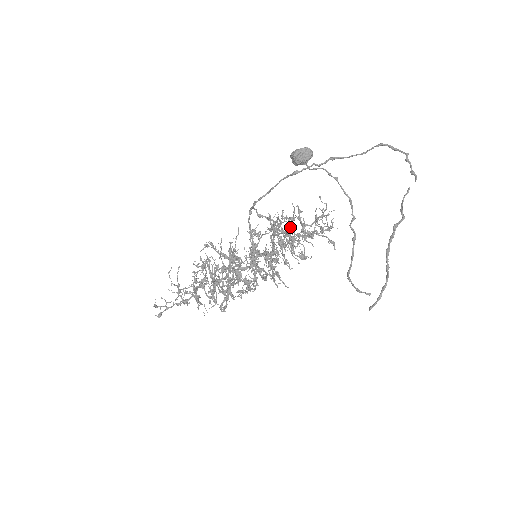
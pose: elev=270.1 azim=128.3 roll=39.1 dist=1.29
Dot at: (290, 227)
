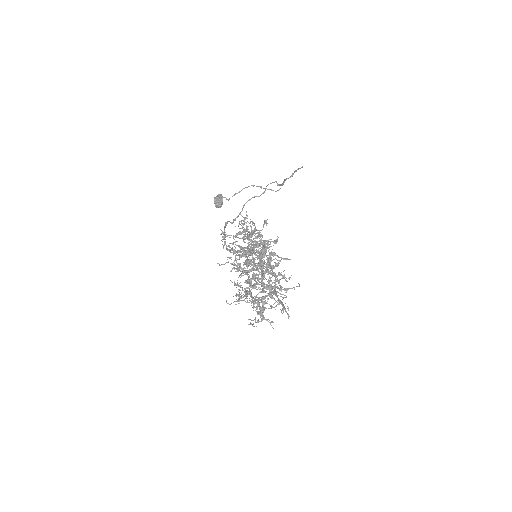
Dot at: (249, 223)
